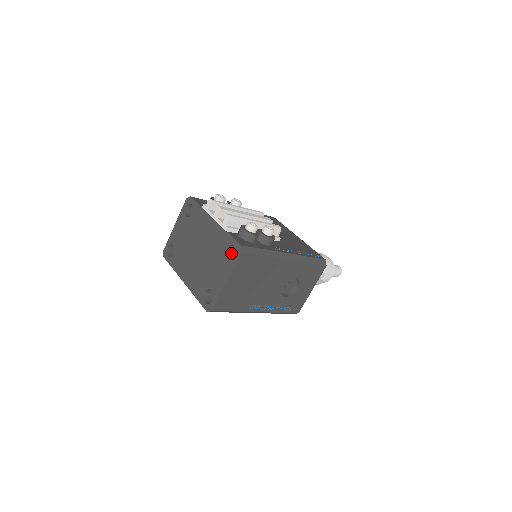
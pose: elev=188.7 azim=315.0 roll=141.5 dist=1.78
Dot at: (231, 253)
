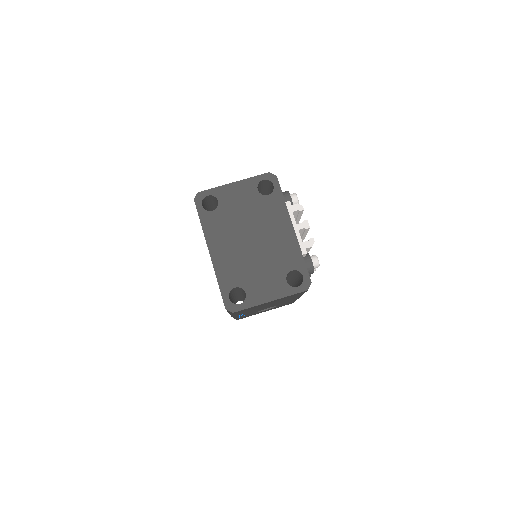
Dot at: occluded
